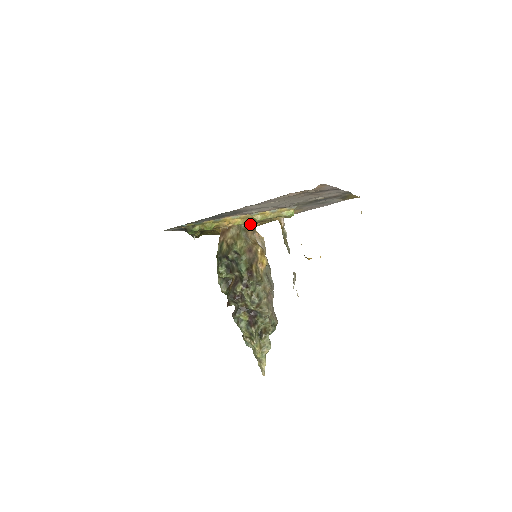
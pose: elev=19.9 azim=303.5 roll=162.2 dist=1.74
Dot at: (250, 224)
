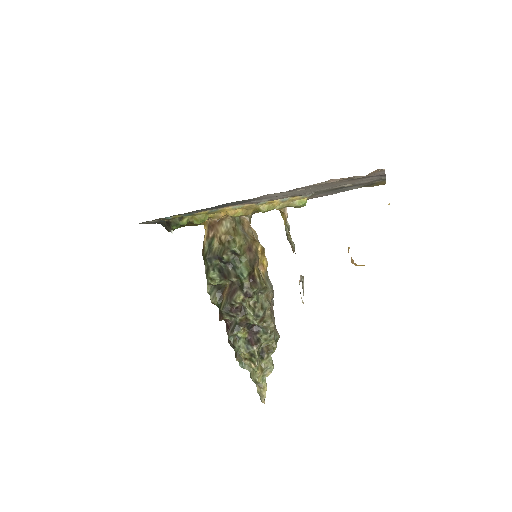
Dot at: occluded
